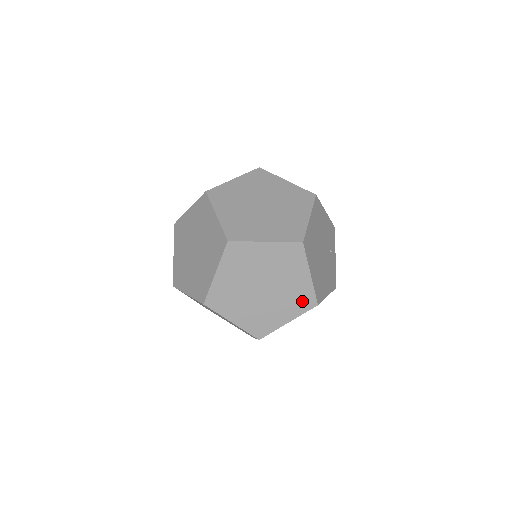
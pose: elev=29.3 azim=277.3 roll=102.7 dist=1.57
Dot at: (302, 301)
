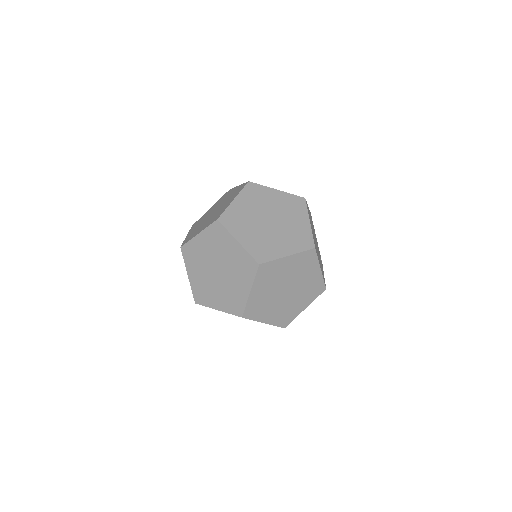
Dot at: (302, 241)
